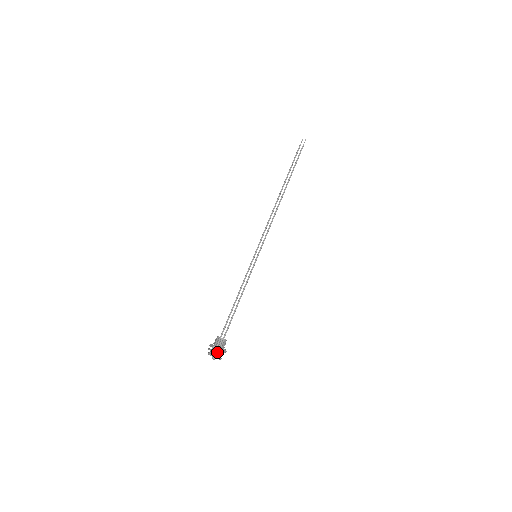
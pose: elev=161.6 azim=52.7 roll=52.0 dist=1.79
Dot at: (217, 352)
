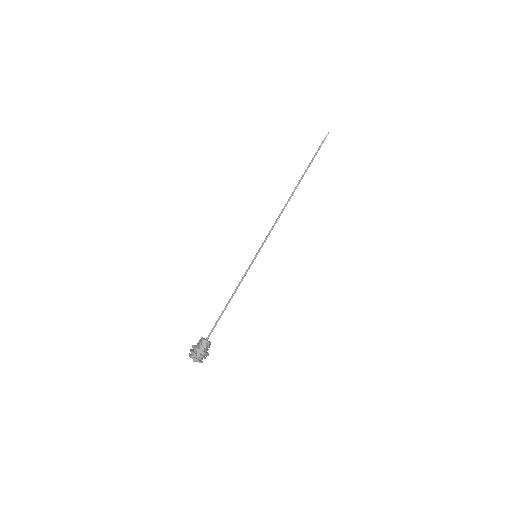
Dot at: (192, 351)
